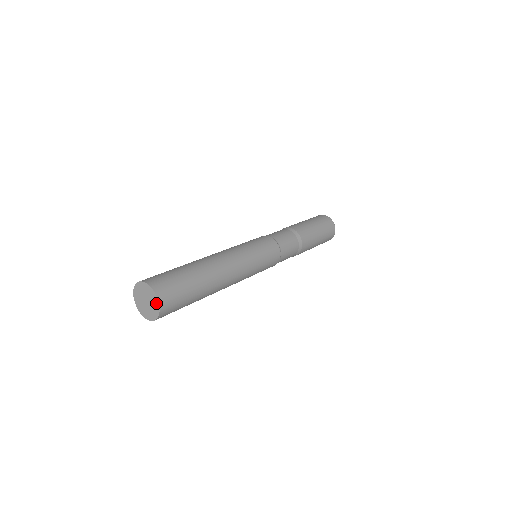
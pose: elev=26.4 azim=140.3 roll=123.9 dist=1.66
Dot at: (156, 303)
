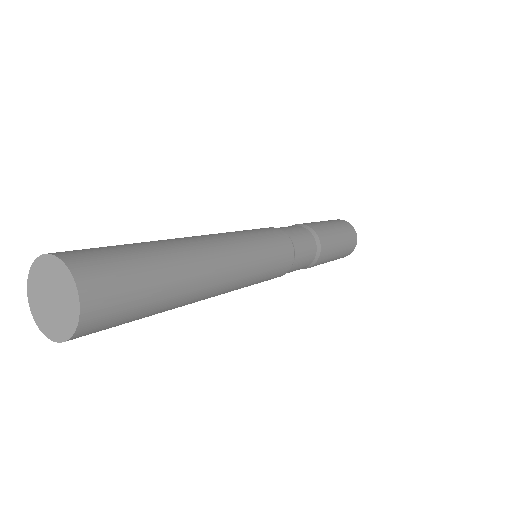
Dot at: (61, 270)
